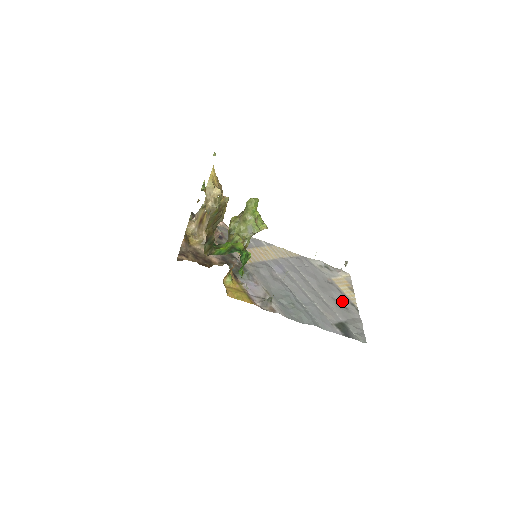
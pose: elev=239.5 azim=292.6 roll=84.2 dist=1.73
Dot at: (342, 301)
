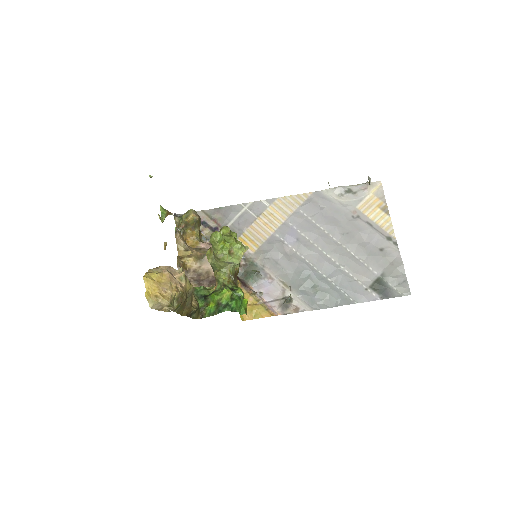
Dot at: (375, 241)
